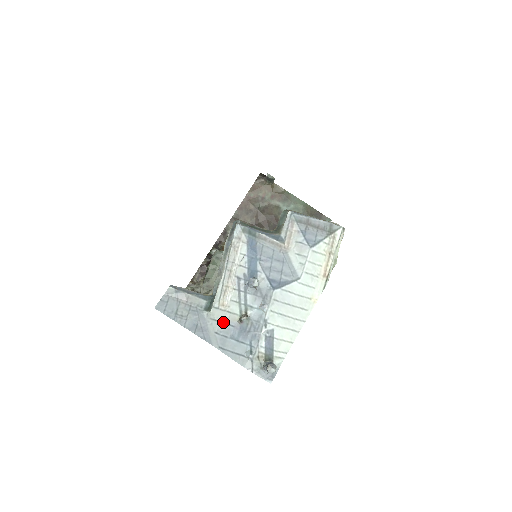
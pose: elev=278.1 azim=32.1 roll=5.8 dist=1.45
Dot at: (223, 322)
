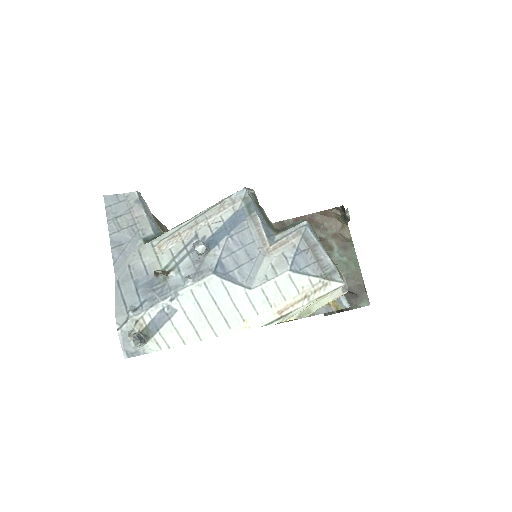
Dot at: (144, 262)
